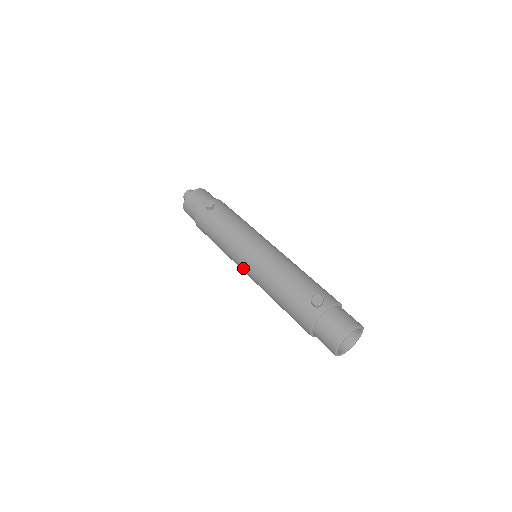
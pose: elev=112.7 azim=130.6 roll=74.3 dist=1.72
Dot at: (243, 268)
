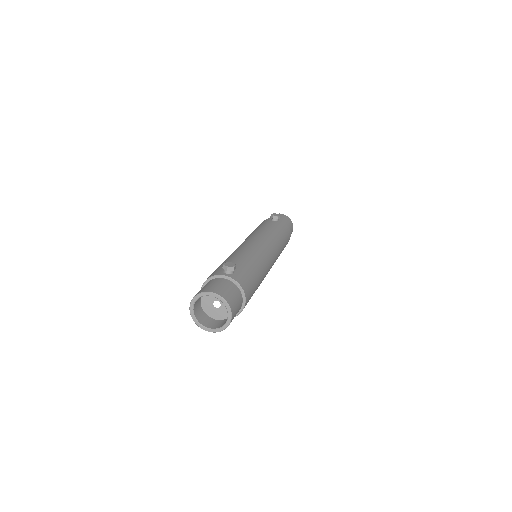
Dot at: occluded
